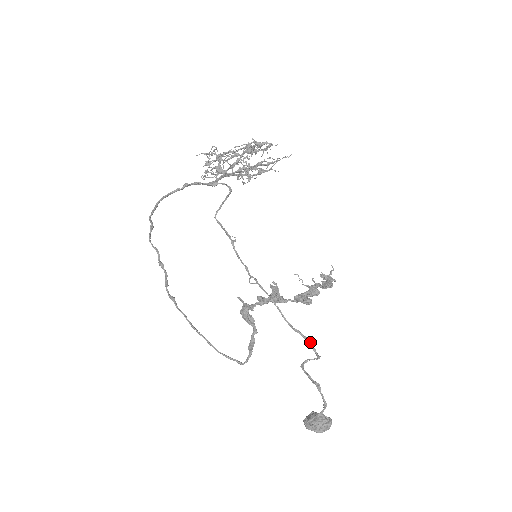
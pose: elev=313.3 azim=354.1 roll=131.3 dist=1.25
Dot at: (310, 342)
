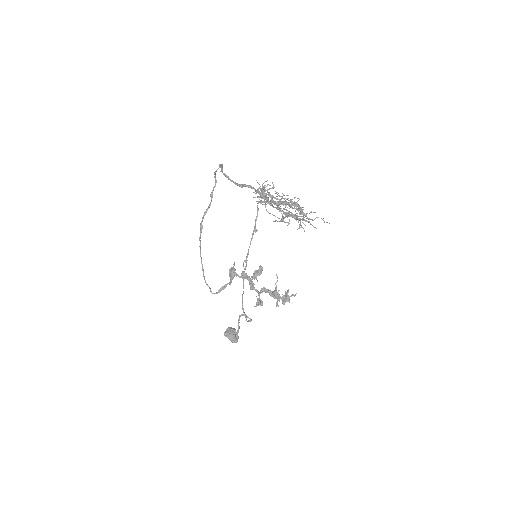
Dot at: (246, 318)
